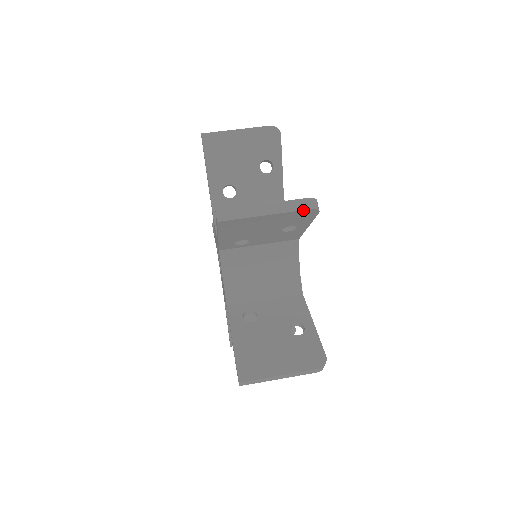
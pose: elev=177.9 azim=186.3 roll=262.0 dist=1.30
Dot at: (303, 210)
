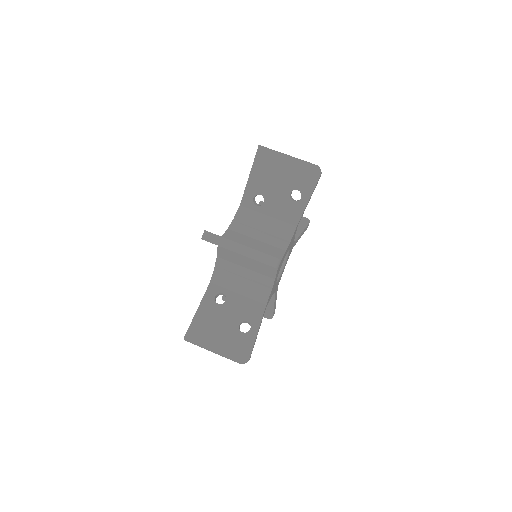
Dot at: occluded
